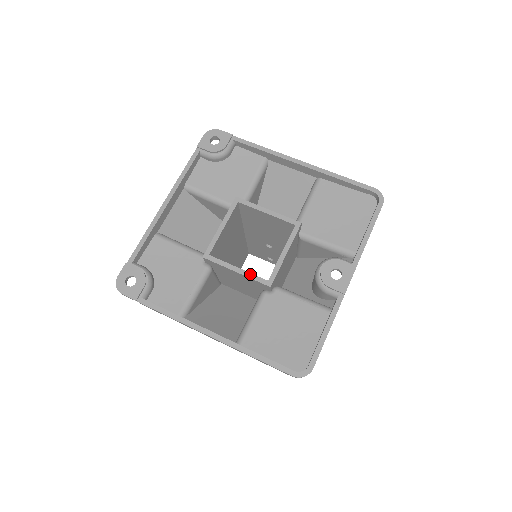
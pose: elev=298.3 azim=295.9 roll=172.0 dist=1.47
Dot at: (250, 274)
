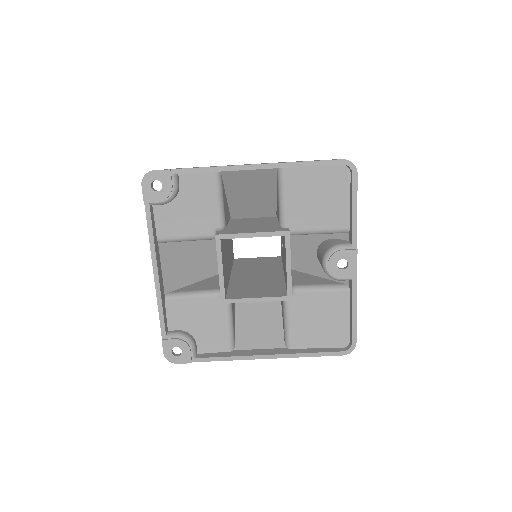
Dot at: (269, 298)
